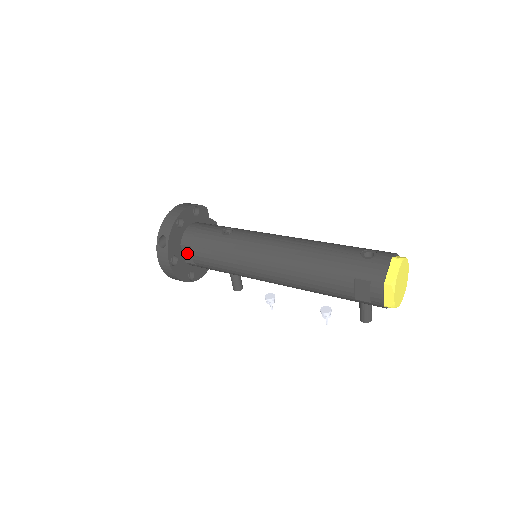
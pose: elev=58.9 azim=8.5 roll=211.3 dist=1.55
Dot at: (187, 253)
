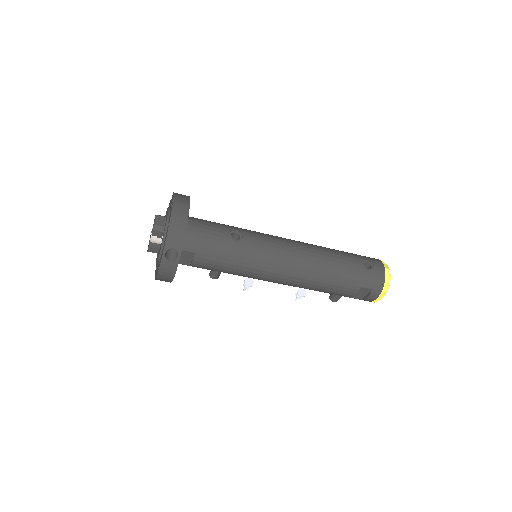
Dot at: (184, 257)
